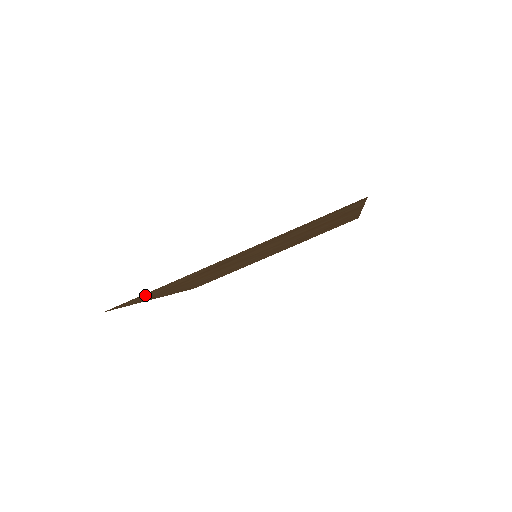
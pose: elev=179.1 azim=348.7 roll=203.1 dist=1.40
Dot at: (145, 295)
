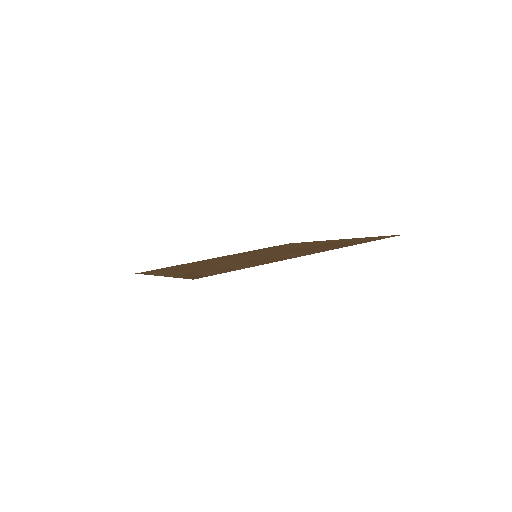
Dot at: (153, 271)
